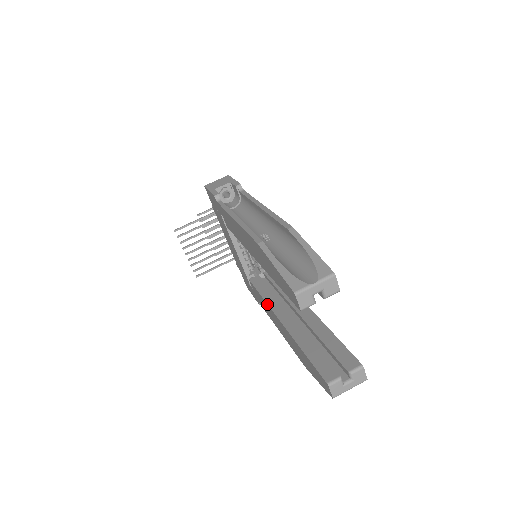
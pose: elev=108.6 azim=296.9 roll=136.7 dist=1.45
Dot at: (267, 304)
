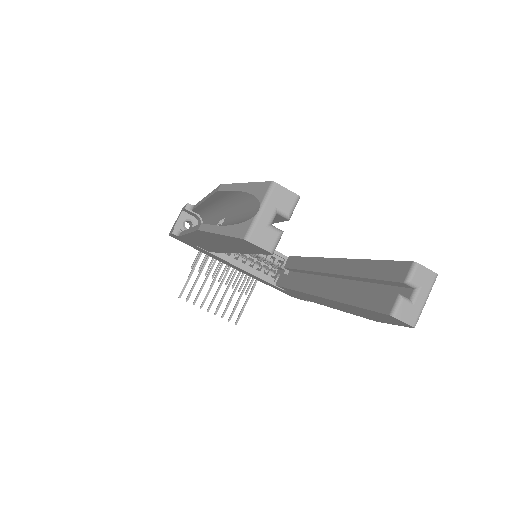
Dot at: occluded
